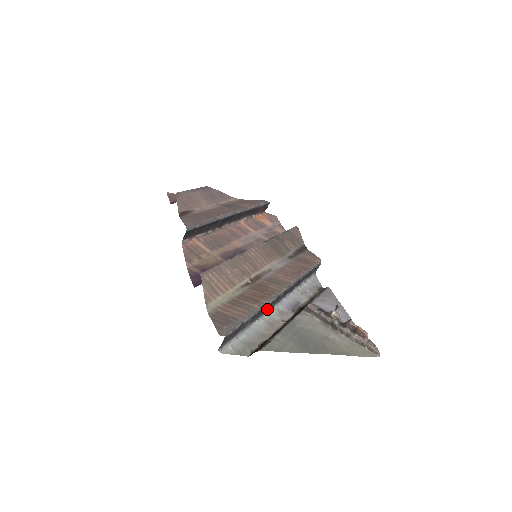
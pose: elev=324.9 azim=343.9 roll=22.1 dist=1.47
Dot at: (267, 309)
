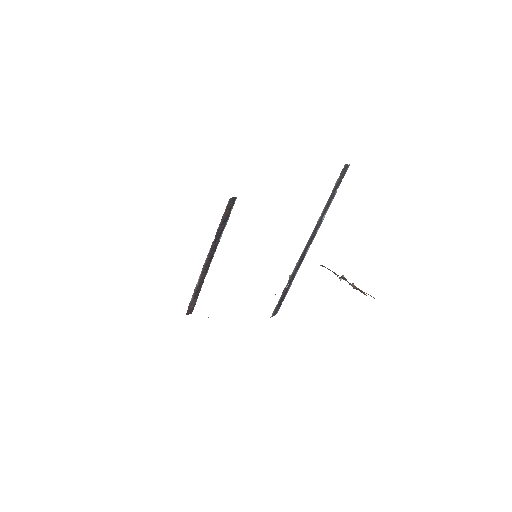
Dot at: (314, 230)
